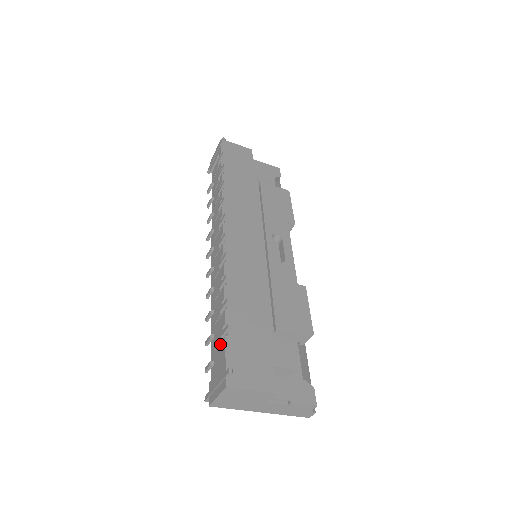
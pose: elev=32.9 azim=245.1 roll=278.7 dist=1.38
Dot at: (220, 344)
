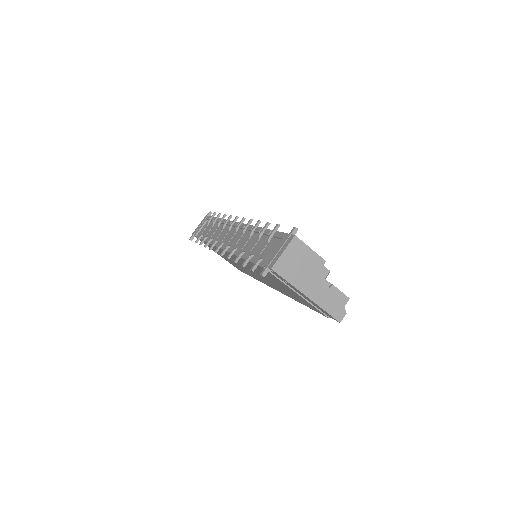
Dot at: (267, 245)
